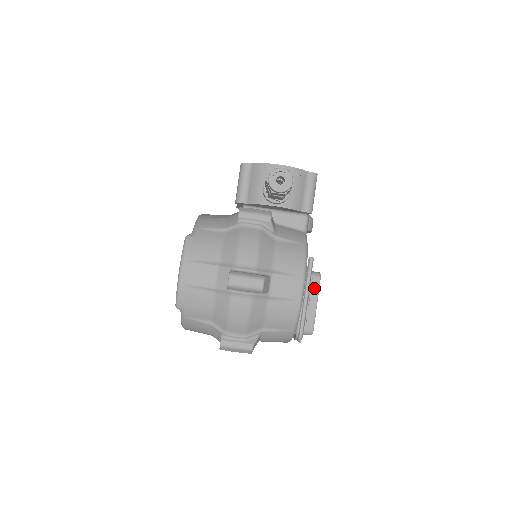
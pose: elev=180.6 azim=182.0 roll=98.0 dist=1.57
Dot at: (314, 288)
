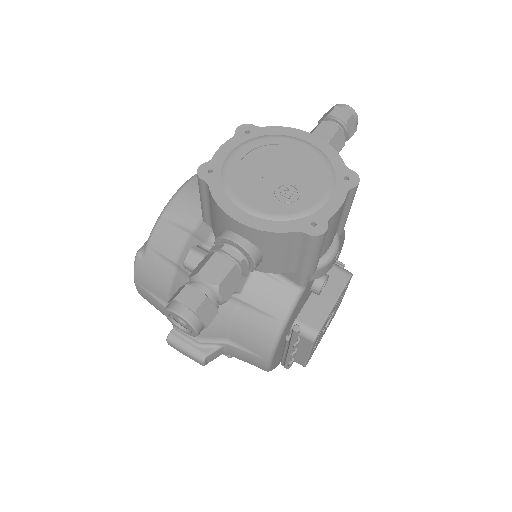
Dot at: (305, 344)
